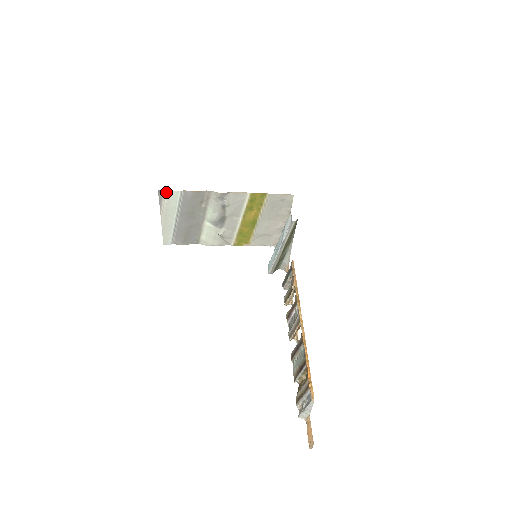
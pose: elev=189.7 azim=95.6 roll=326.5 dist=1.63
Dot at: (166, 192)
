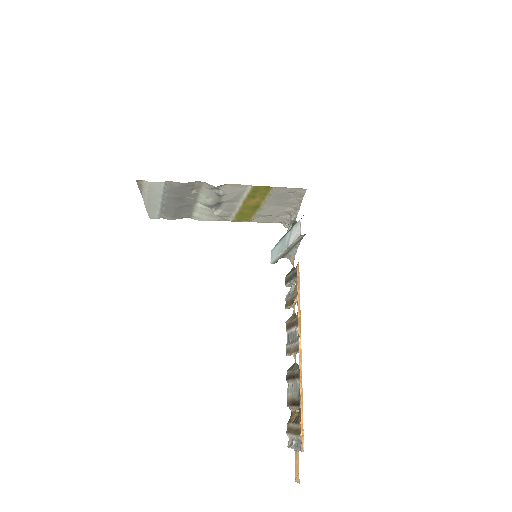
Dot at: (146, 182)
